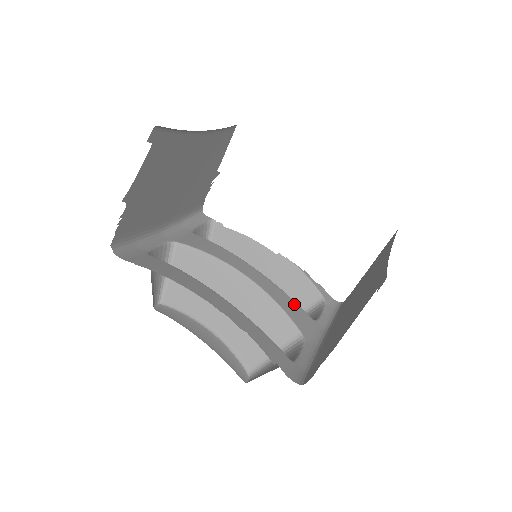
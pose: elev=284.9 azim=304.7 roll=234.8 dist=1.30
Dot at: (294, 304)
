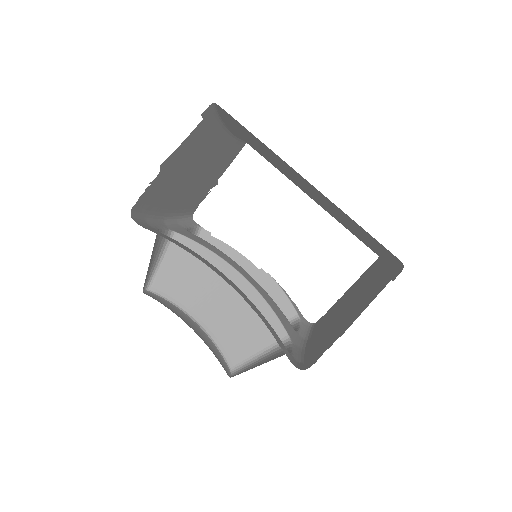
Dot at: (280, 311)
